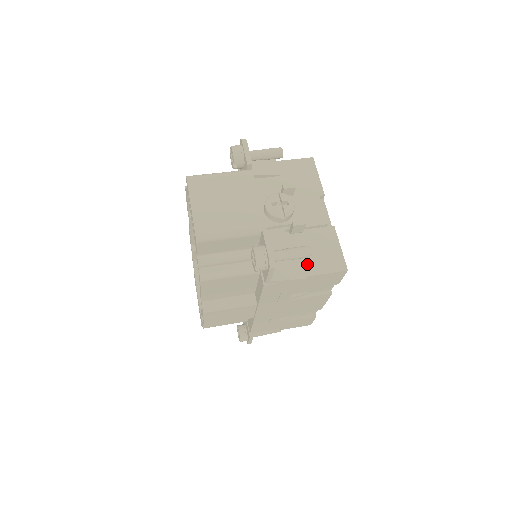
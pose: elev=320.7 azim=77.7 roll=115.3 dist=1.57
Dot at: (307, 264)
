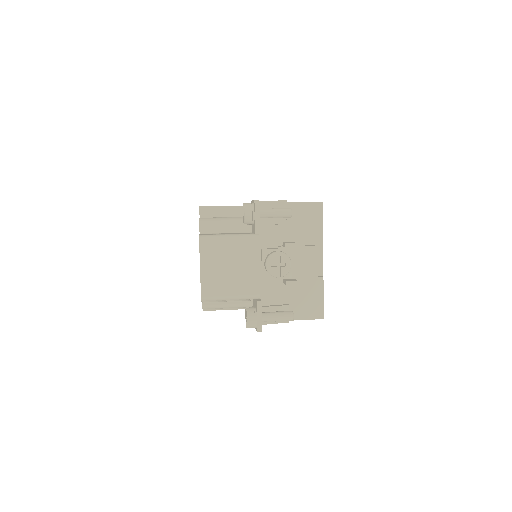
Dot at: (292, 310)
